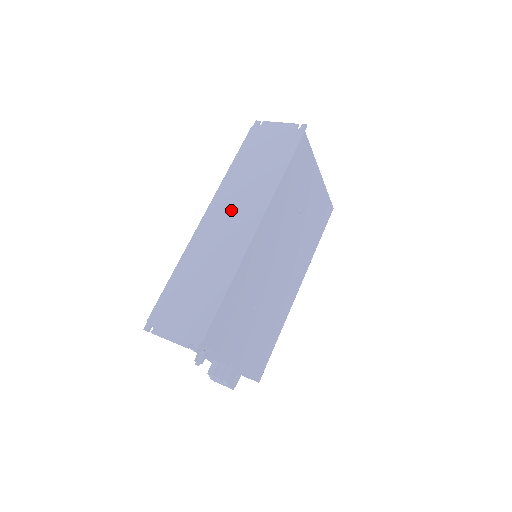
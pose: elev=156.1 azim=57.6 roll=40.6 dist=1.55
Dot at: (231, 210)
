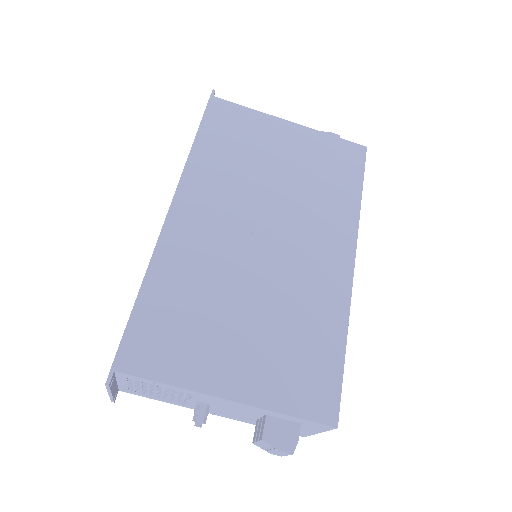
Dot at: occluded
